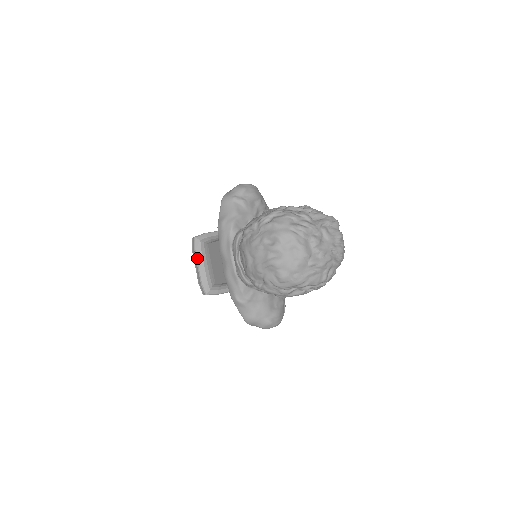
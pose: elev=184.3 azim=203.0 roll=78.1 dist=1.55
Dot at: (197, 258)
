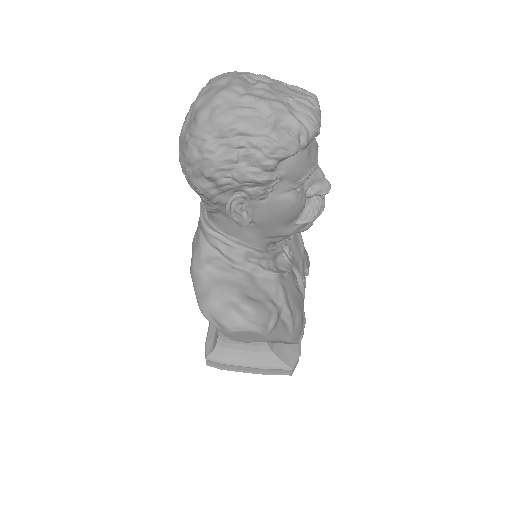
Dot at: occluded
